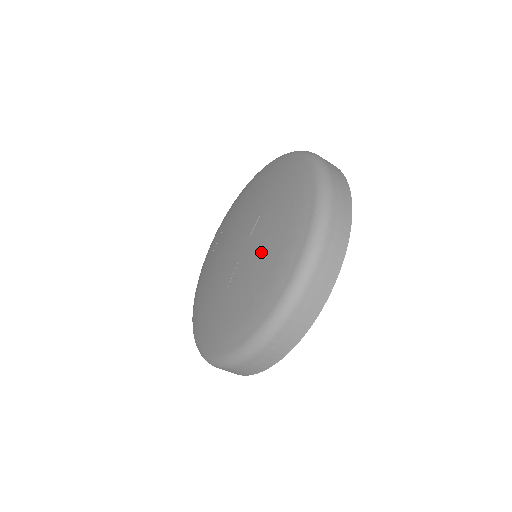
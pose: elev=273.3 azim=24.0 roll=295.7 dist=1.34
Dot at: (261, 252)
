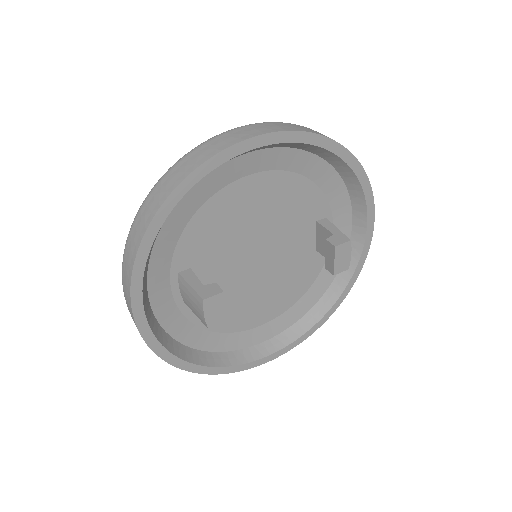
Dot at: occluded
